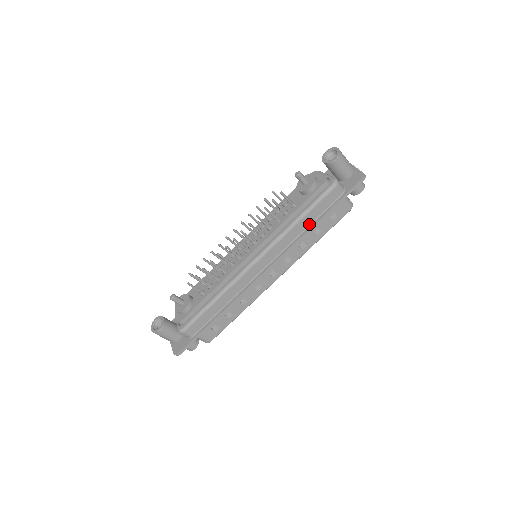
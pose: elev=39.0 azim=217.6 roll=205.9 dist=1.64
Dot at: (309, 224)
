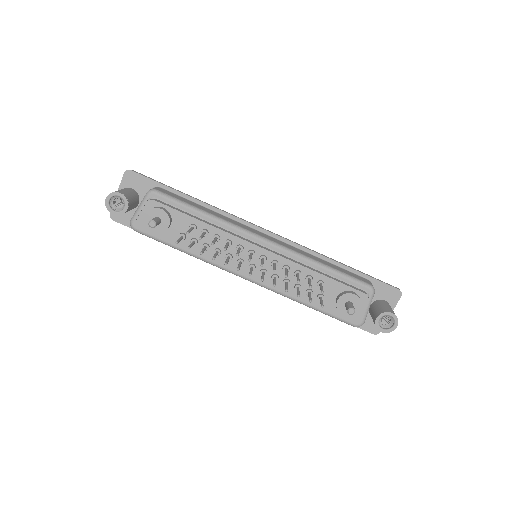
Dot at: occluded
